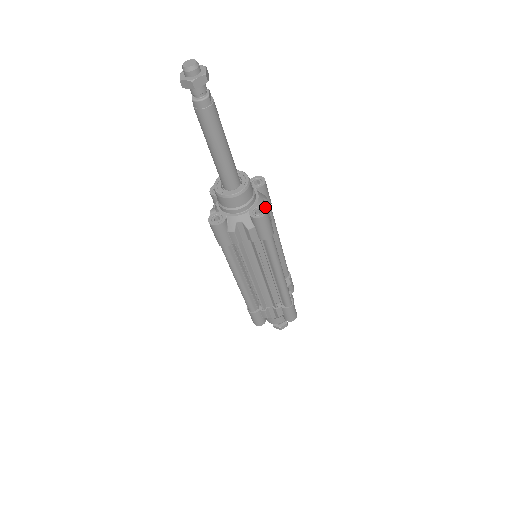
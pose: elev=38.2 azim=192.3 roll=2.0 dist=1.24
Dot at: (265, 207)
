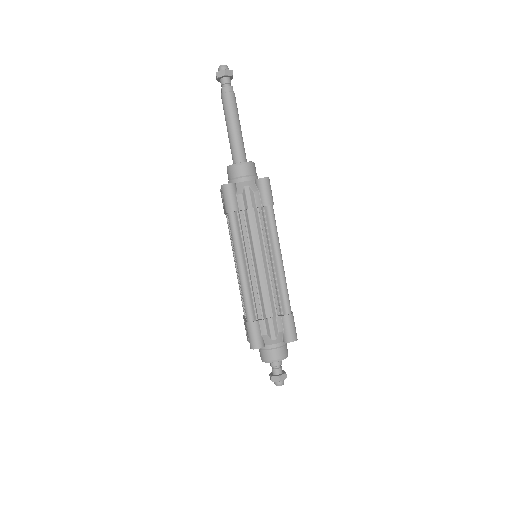
Dot at: occluded
